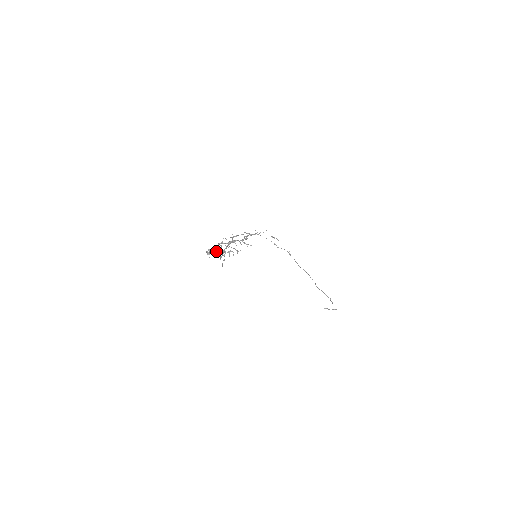
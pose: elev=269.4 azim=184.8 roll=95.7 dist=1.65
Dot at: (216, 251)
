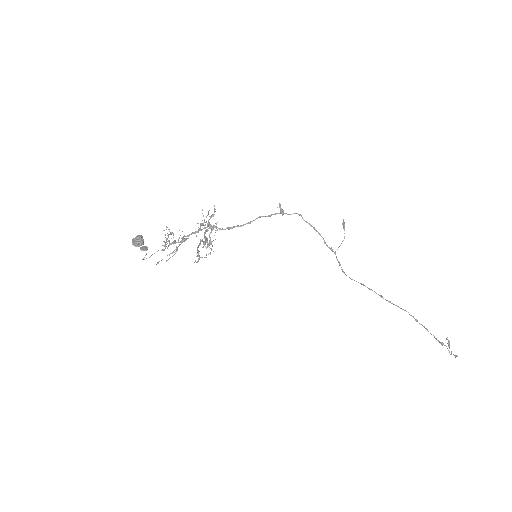
Dot at: (167, 235)
